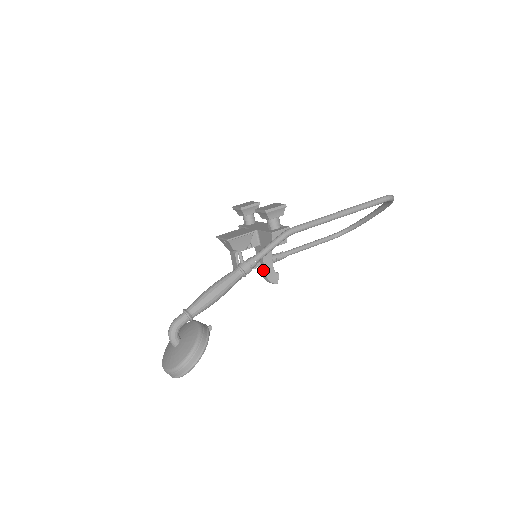
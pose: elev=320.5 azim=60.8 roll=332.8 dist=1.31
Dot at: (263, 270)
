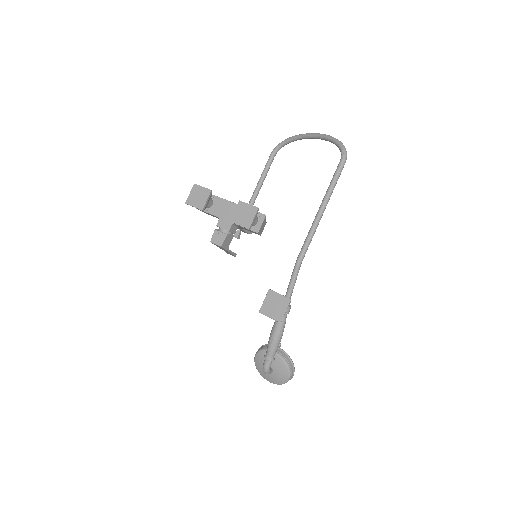
Dot at: (244, 232)
